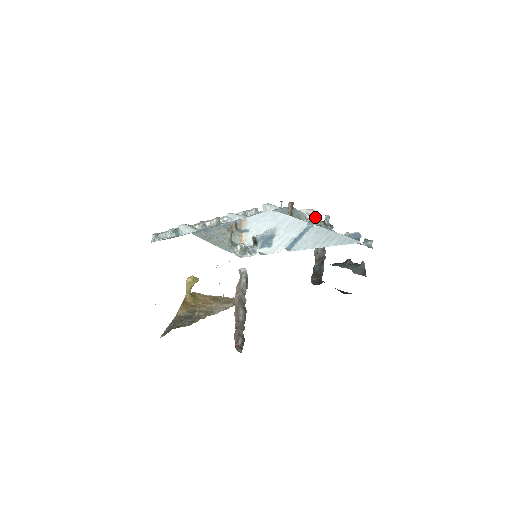
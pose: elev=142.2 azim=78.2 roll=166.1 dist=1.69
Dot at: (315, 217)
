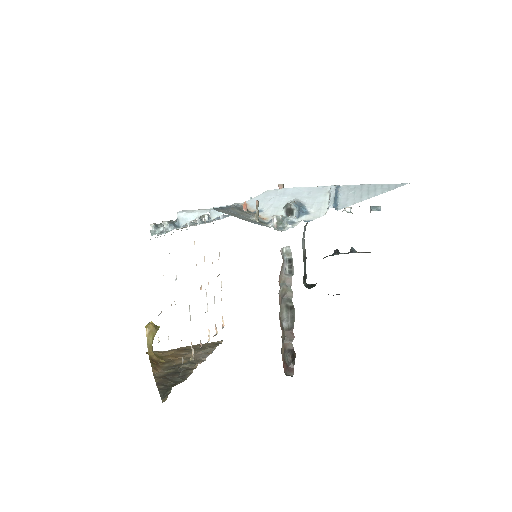
Dot at: occluded
